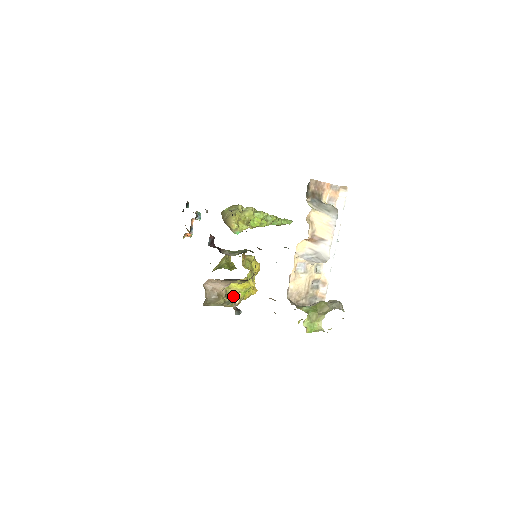
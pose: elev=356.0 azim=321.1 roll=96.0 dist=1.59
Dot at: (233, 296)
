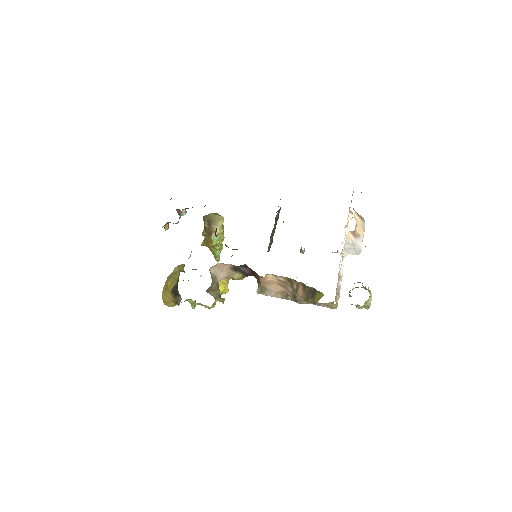
Dot at: occluded
